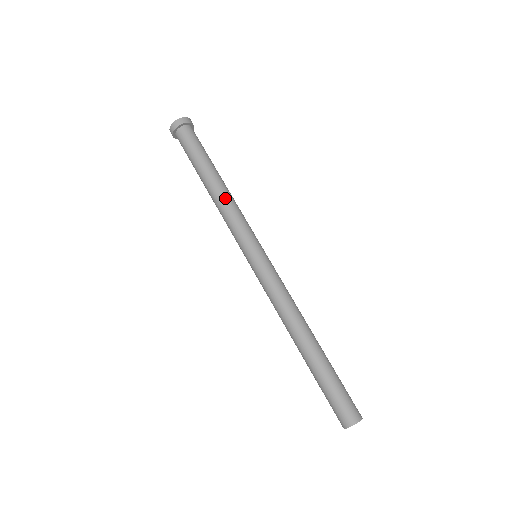
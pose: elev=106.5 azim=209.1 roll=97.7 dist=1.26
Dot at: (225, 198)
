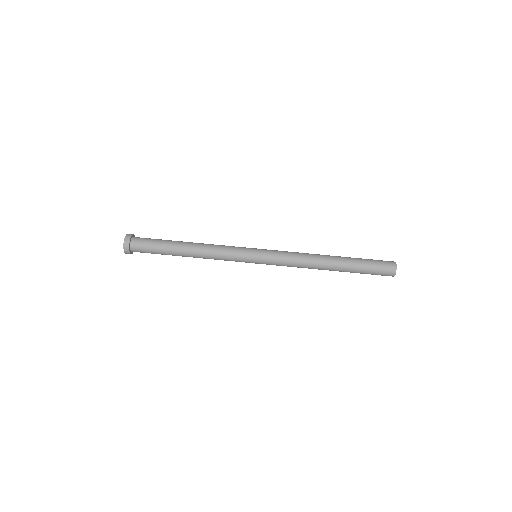
Dot at: (205, 248)
